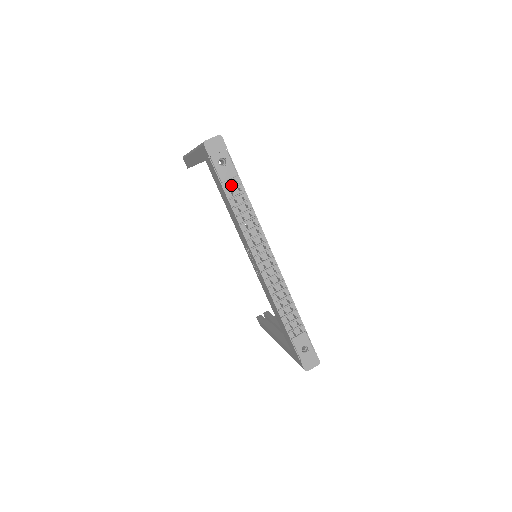
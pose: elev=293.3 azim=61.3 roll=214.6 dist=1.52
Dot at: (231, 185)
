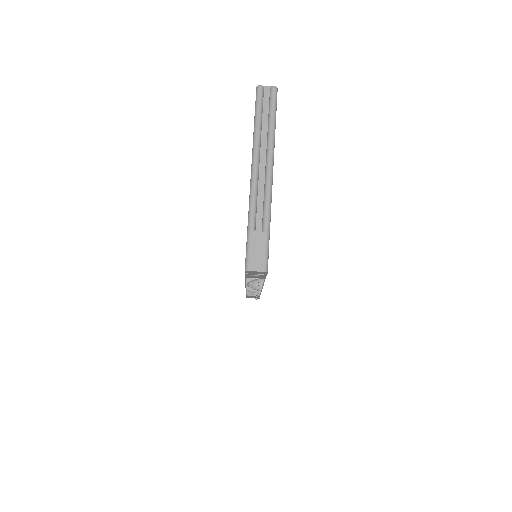
Dot at: occluded
